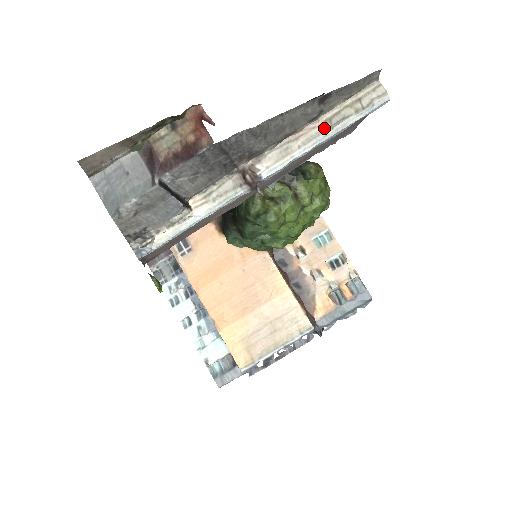
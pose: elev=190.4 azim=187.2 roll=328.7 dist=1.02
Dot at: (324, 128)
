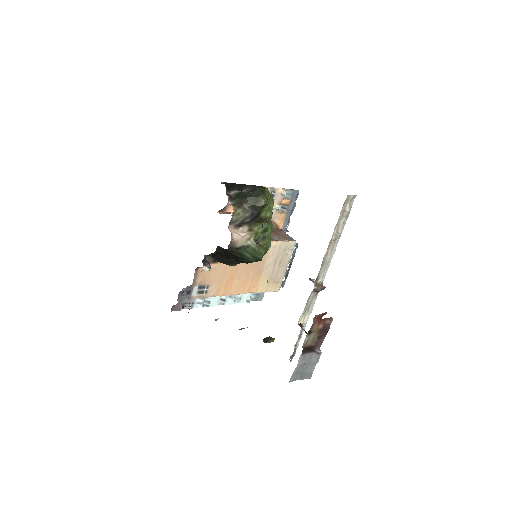
Dot at: (338, 239)
